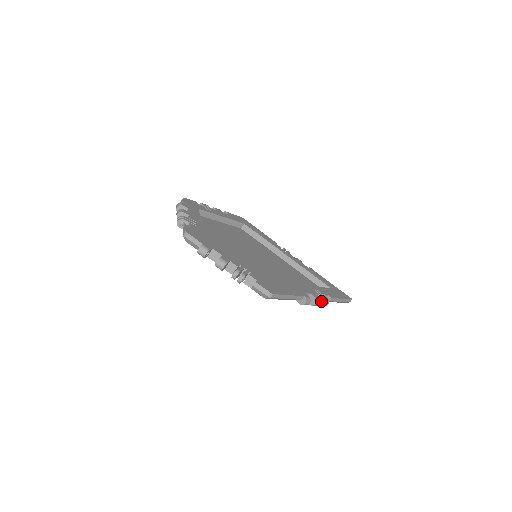
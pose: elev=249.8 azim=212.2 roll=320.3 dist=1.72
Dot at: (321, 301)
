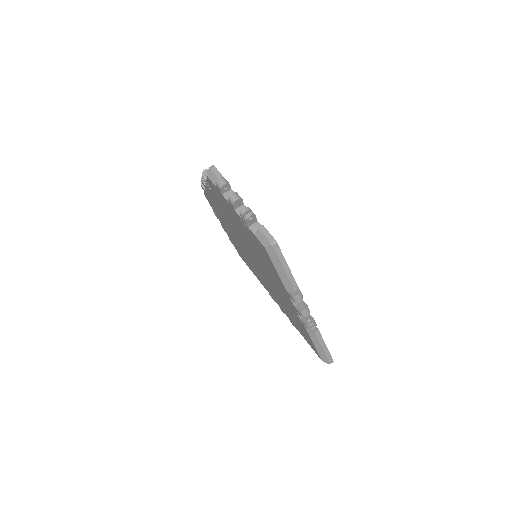
Dot at: (309, 319)
